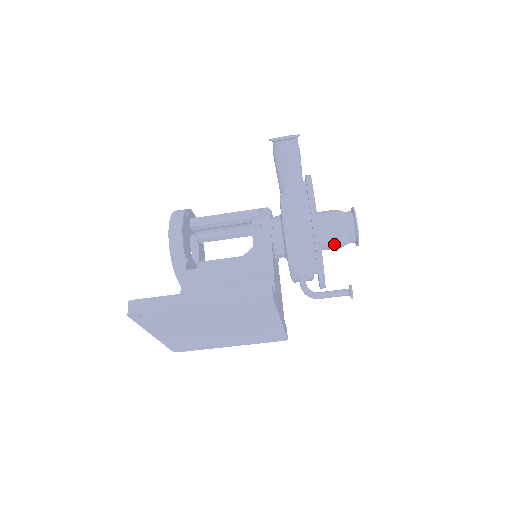
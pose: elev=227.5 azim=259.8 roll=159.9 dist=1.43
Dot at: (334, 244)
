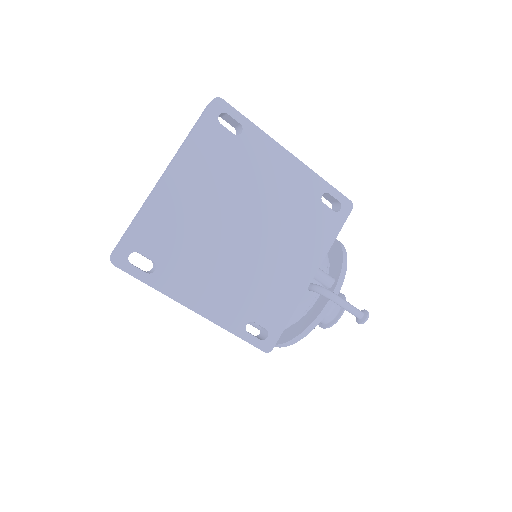
Dot at: occluded
